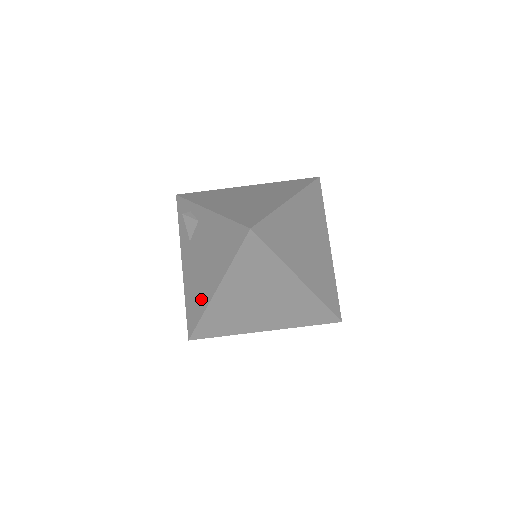
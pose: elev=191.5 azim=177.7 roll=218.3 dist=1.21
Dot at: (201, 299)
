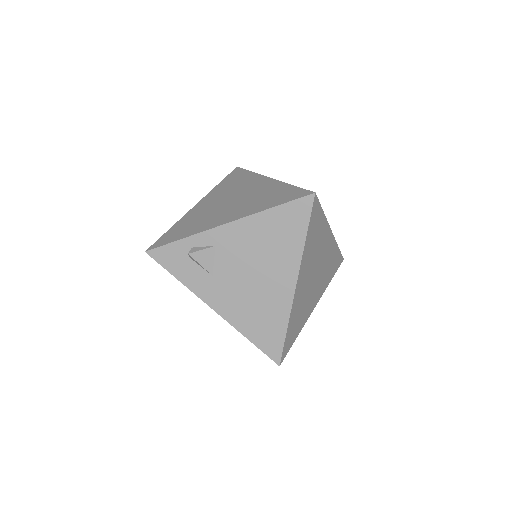
Dot at: (276, 311)
